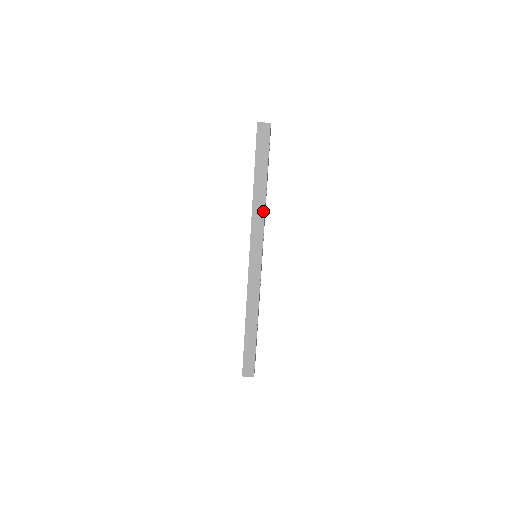
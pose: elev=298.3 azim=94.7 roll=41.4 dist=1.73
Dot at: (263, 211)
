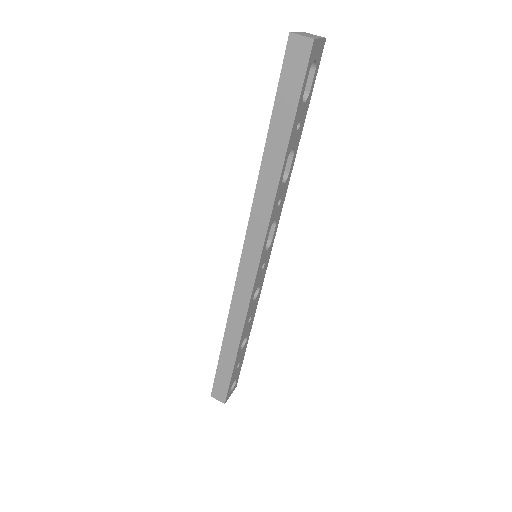
Dot at: (272, 196)
